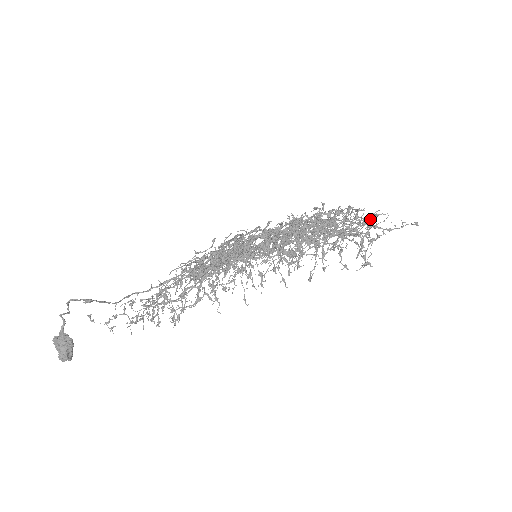
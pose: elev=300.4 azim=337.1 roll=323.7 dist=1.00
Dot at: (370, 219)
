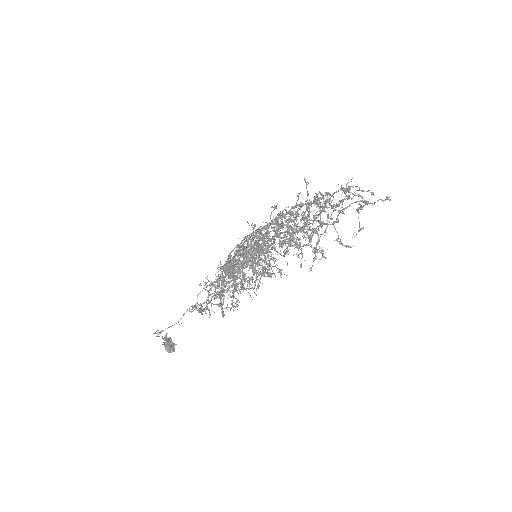
Dot at: (337, 205)
